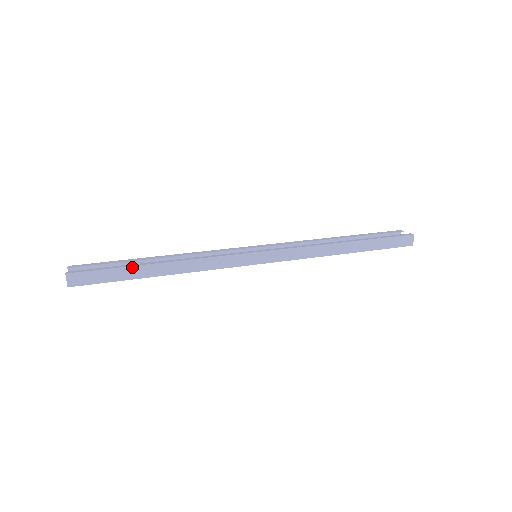
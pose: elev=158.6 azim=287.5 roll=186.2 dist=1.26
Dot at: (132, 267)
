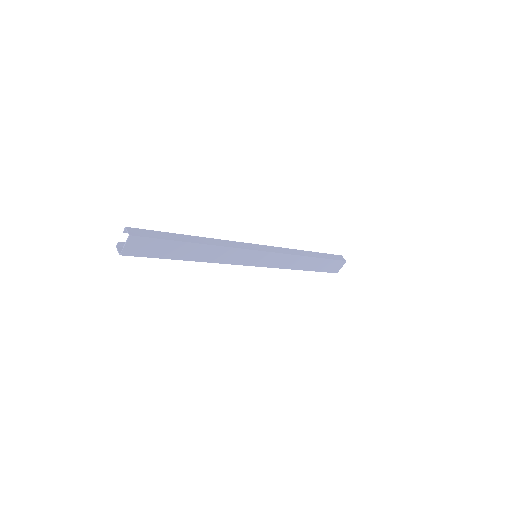
Dot at: (175, 234)
